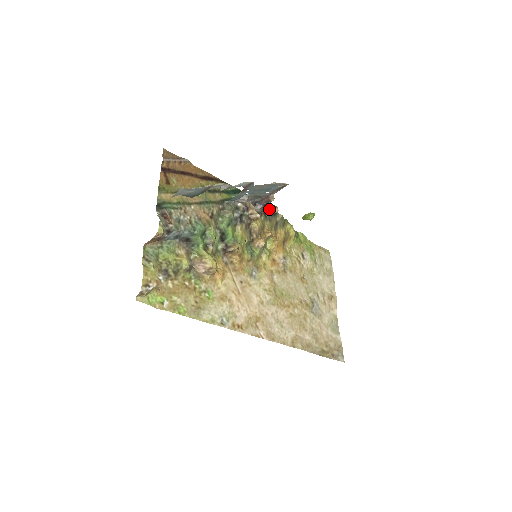
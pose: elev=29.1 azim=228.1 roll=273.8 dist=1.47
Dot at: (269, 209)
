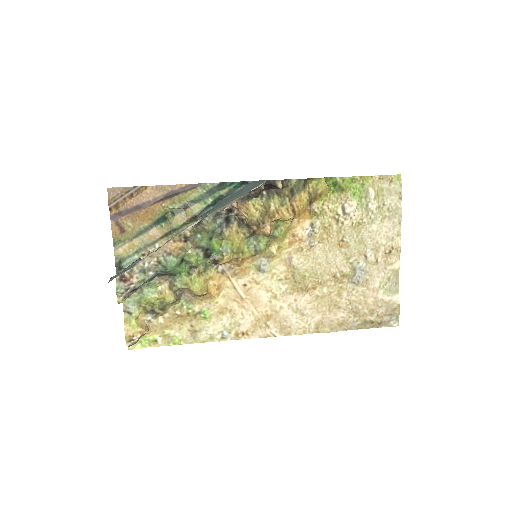
Dot at: (271, 185)
